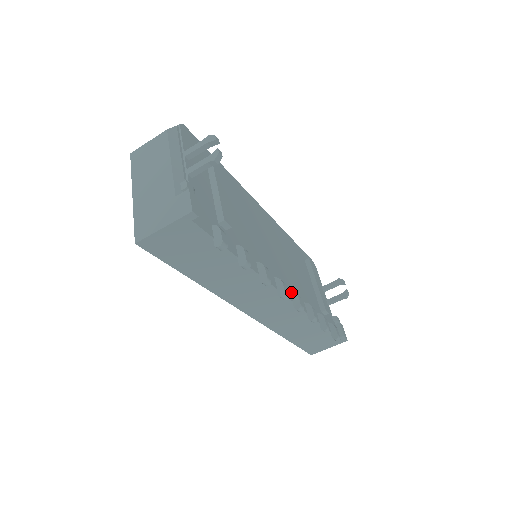
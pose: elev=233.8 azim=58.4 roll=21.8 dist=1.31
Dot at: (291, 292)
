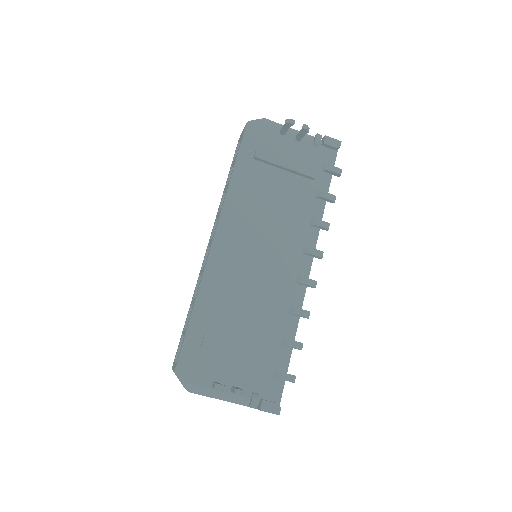
Dot at: (305, 254)
